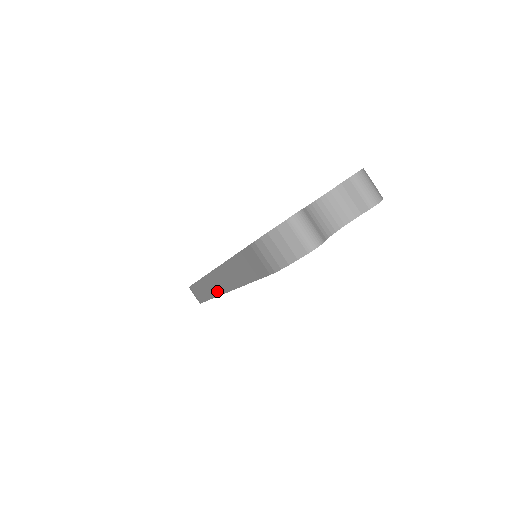
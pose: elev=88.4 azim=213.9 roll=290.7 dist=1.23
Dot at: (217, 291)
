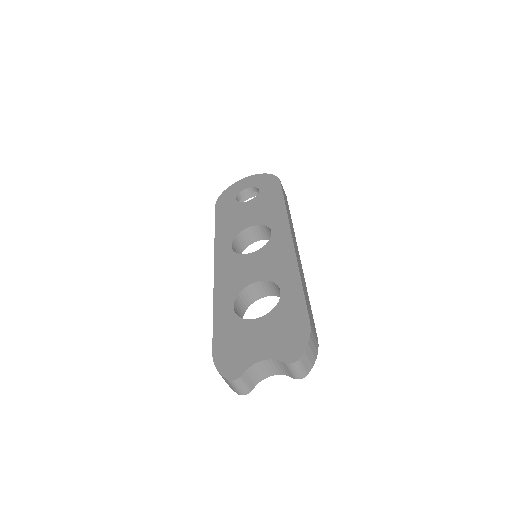
Dot at: occluded
